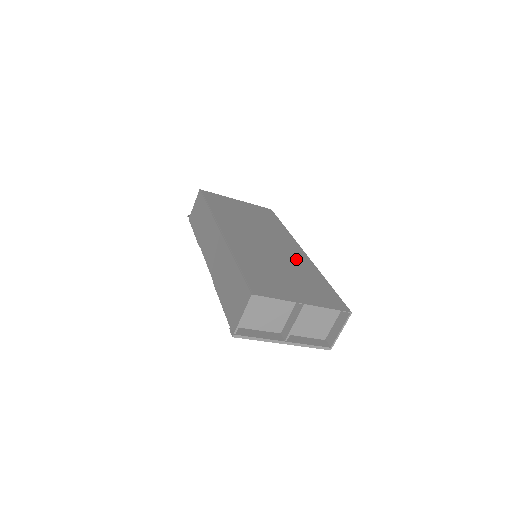
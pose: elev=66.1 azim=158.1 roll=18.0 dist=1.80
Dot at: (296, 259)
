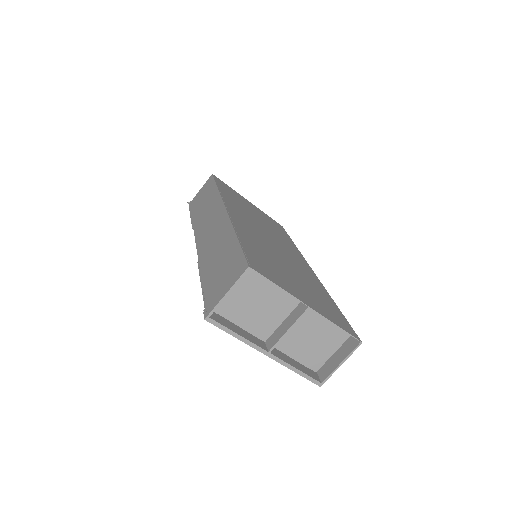
Dot at: (304, 270)
